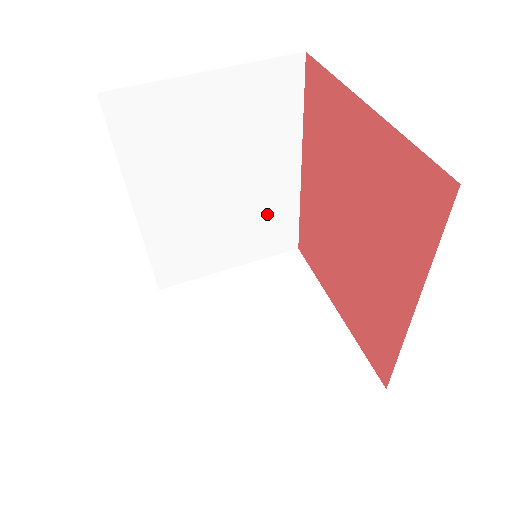
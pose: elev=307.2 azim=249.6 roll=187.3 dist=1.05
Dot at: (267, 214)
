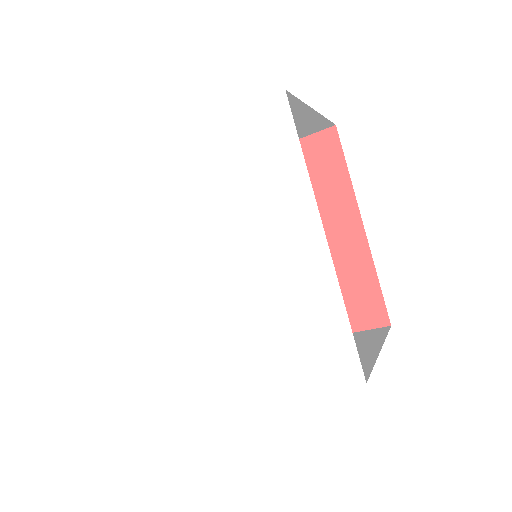
Dot at: occluded
